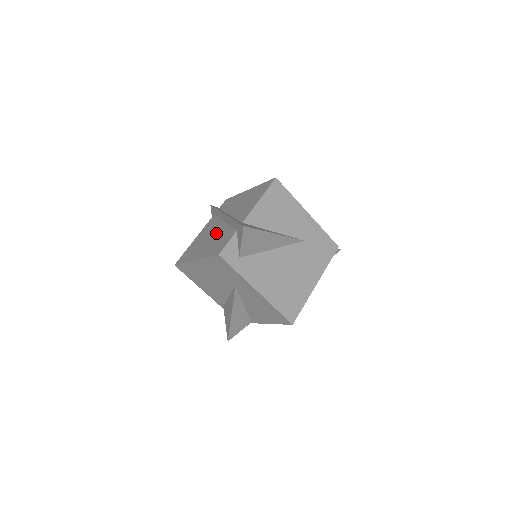
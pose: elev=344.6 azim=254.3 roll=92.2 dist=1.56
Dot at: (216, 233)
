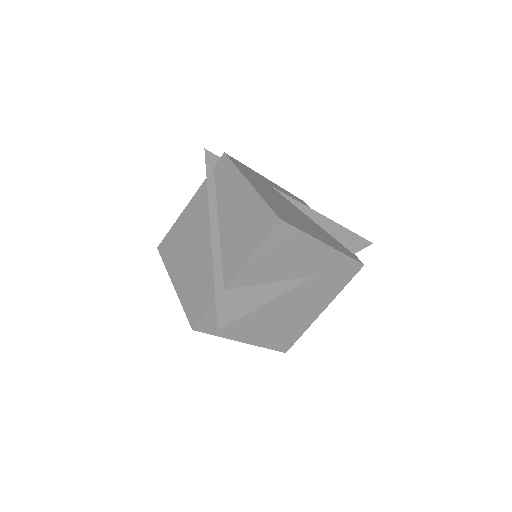
Dot at: (199, 254)
